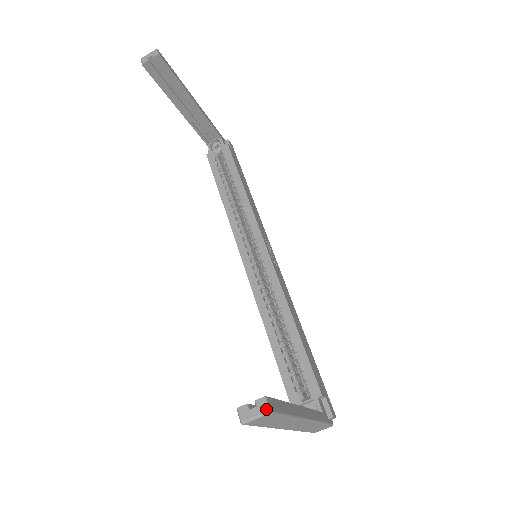
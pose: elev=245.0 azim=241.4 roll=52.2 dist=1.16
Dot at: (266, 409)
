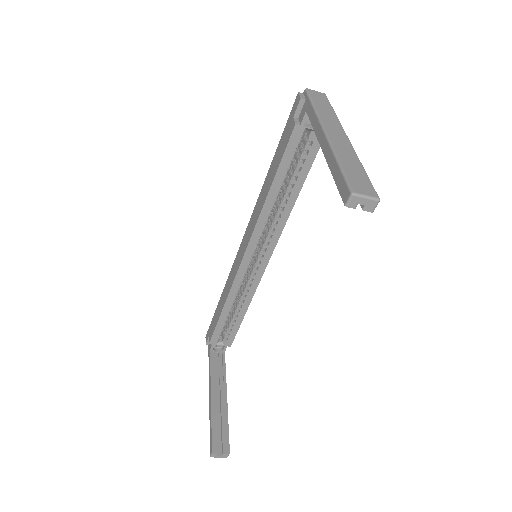
Dot at: occluded
